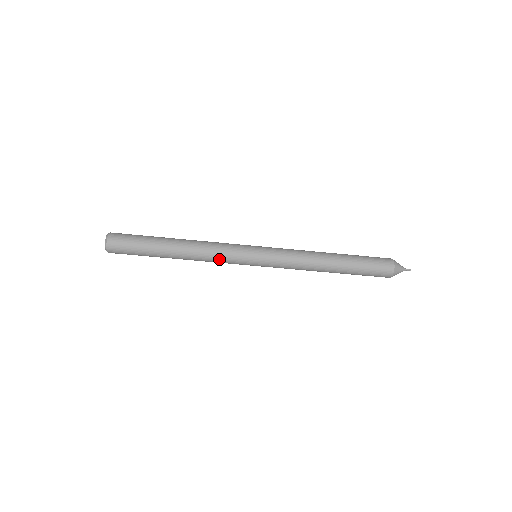
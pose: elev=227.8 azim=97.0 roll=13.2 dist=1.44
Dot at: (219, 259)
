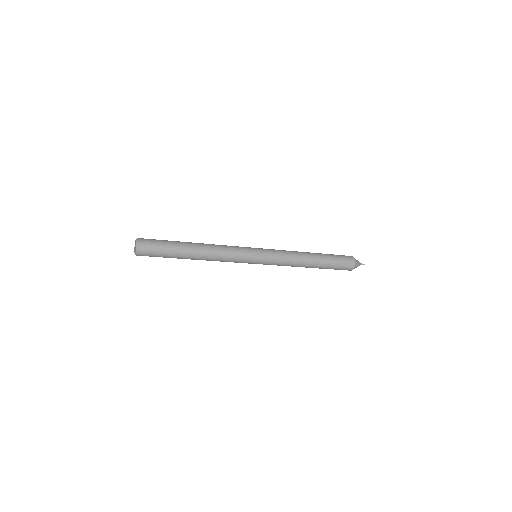
Dot at: (228, 261)
